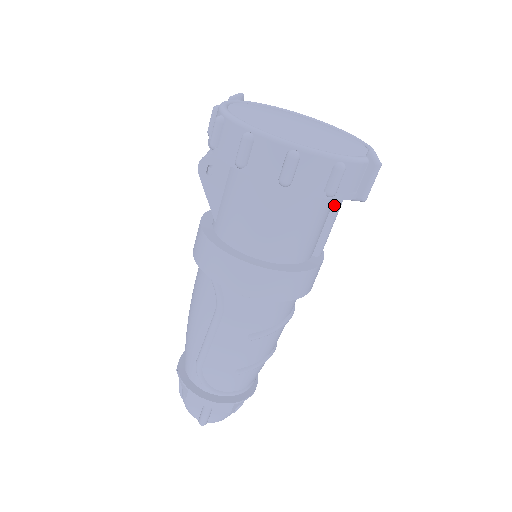
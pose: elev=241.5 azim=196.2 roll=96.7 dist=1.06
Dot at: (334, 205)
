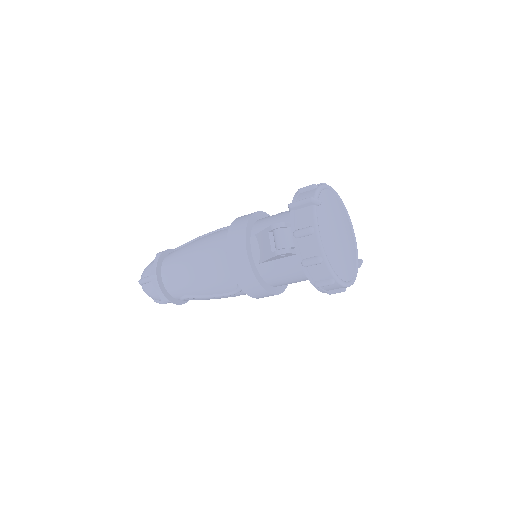
Dot at: occluded
